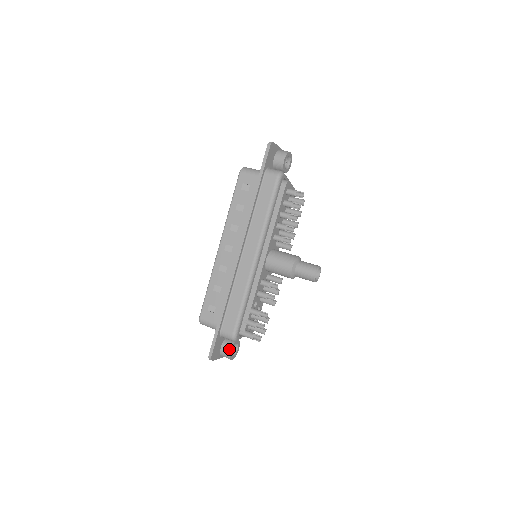
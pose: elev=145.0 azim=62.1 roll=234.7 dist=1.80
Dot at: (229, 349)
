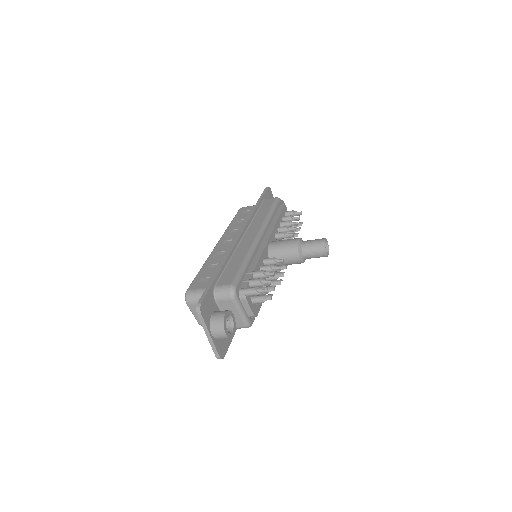
Dot at: (223, 312)
